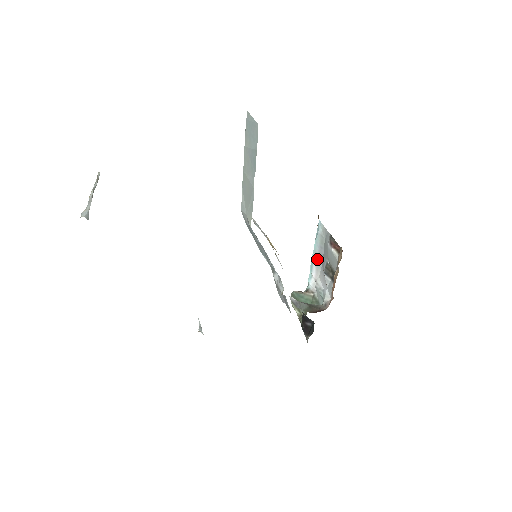
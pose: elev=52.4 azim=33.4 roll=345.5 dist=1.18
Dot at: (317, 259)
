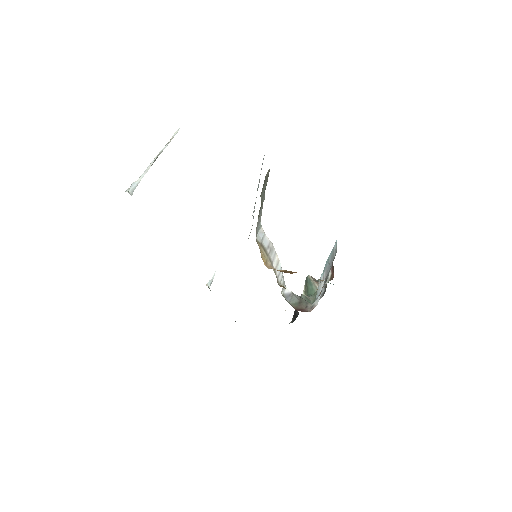
Dot at: (328, 266)
